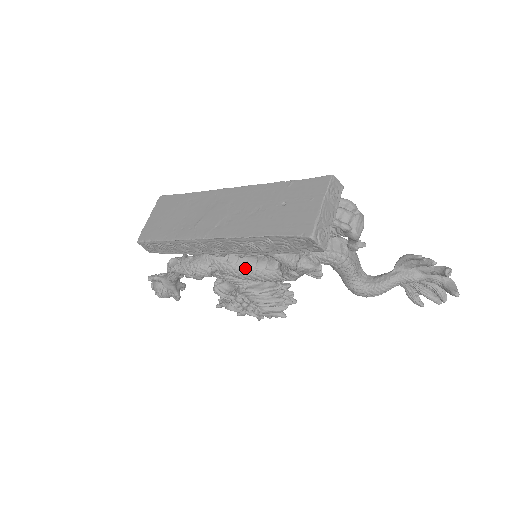
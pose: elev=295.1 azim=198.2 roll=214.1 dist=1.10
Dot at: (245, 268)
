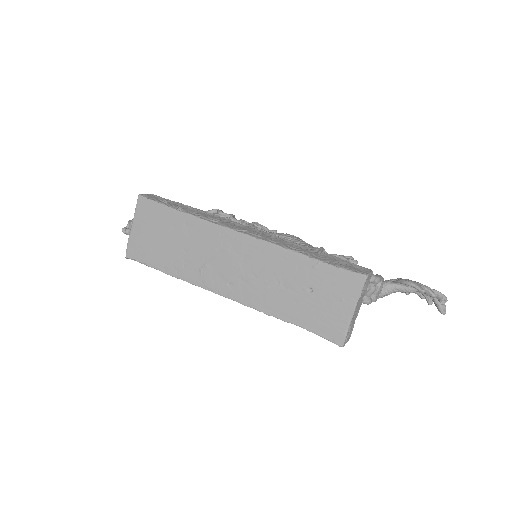
Dot at: occluded
